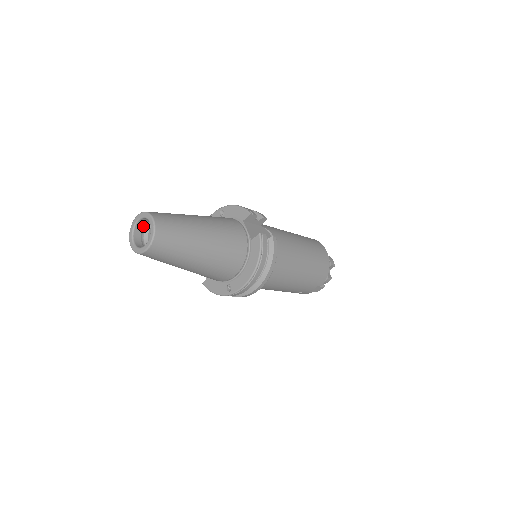
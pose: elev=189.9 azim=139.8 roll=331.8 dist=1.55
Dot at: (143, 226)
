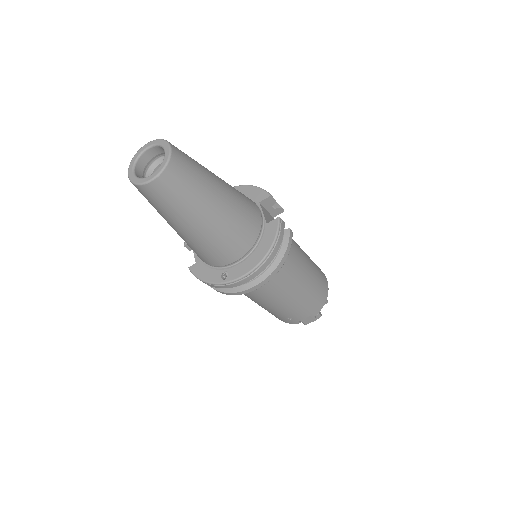
Dot at: (150, 160)
